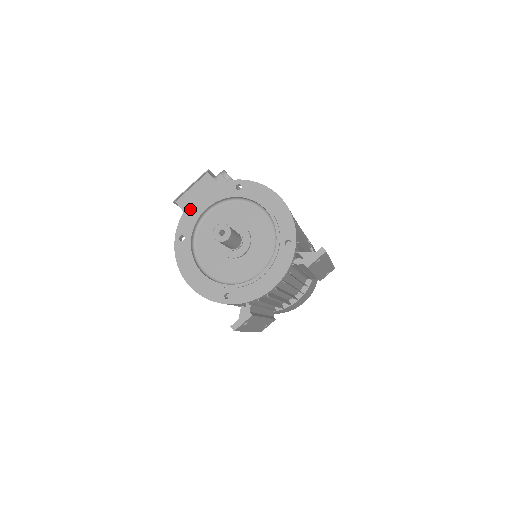
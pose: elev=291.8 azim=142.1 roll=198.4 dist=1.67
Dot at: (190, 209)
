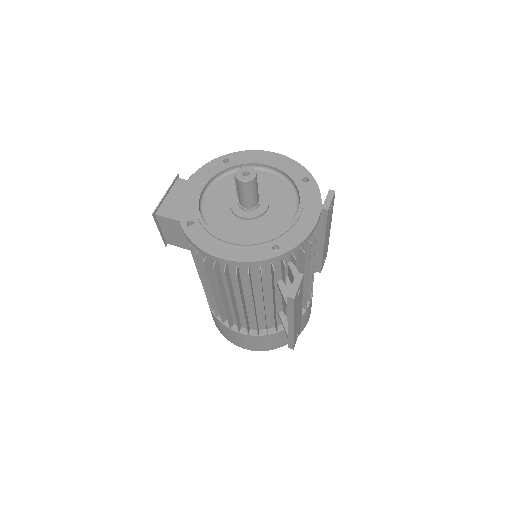
Dot at: (184, 197)
